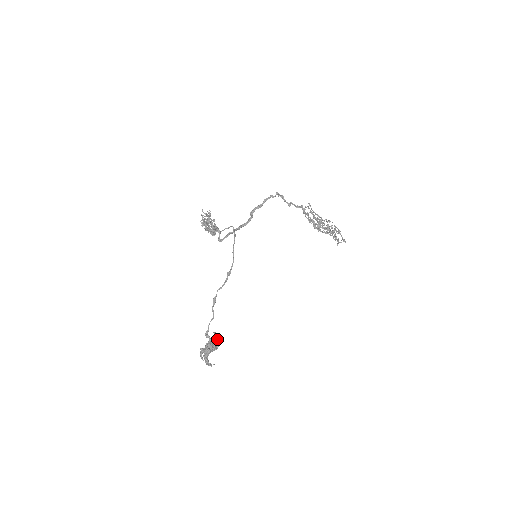
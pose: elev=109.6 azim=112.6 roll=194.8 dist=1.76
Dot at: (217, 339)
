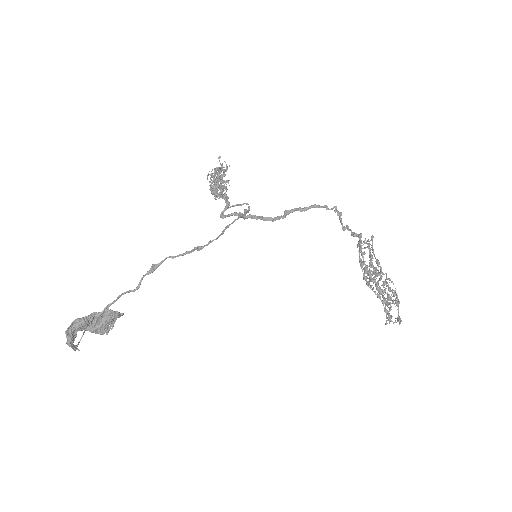
Dot at: (113, 316)
